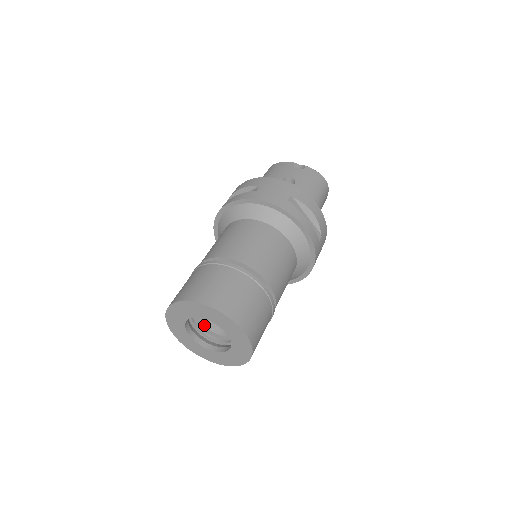
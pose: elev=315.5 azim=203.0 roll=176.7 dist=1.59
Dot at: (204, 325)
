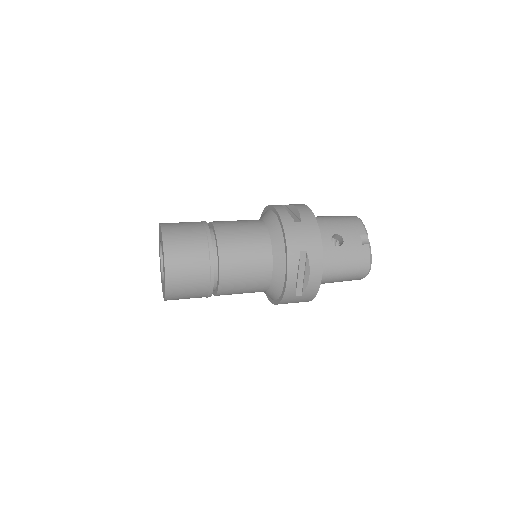
Dot at: occluded
